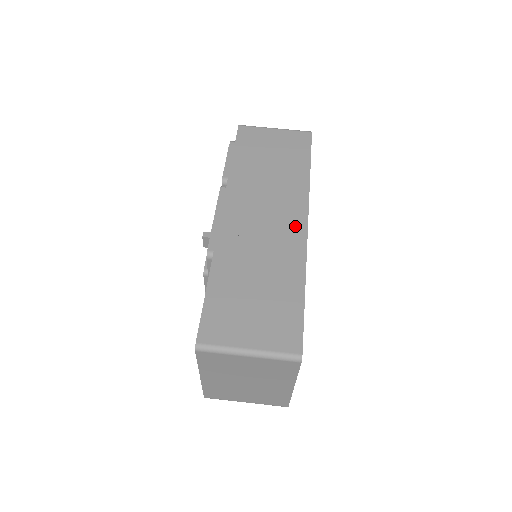
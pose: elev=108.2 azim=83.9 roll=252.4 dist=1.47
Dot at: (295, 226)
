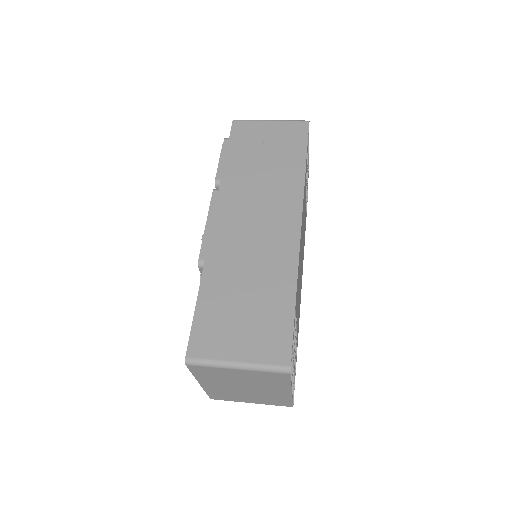
Dot at: (288, 228)
